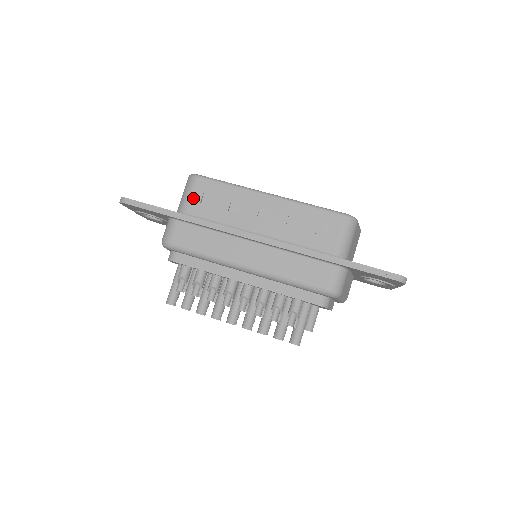
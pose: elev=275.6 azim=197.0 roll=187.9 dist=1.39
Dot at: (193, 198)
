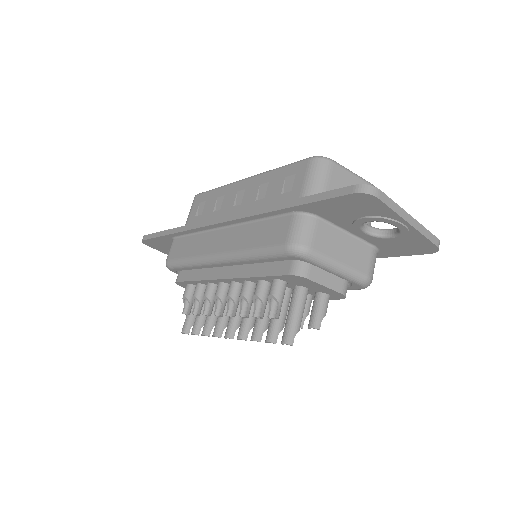
Dot at: (191, 215)
